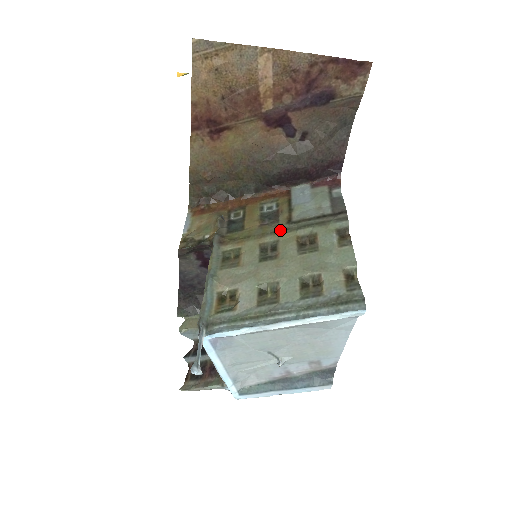
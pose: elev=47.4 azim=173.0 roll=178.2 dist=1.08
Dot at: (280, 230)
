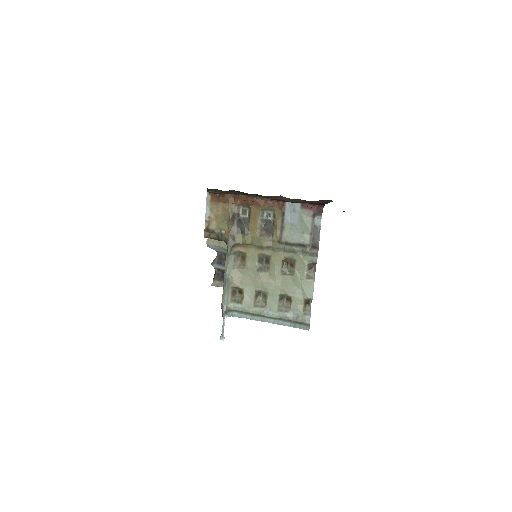
Dot at: (273, 247)
